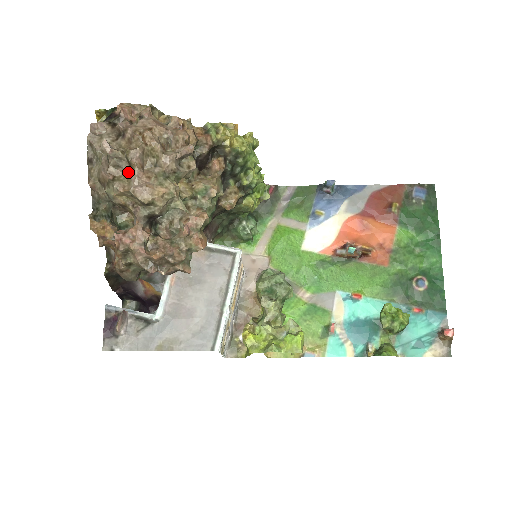
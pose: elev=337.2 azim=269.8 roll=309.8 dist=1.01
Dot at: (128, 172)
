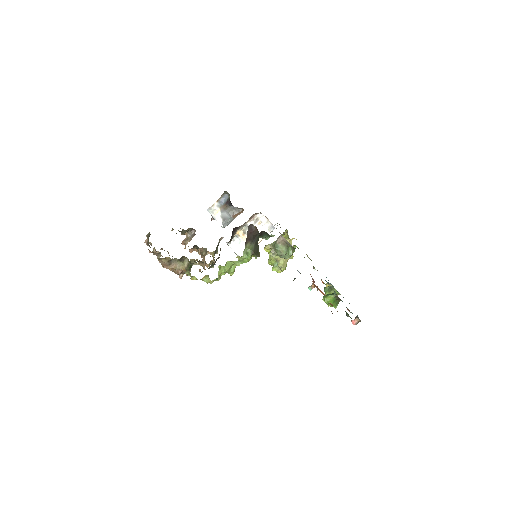
Dot at: occluded
